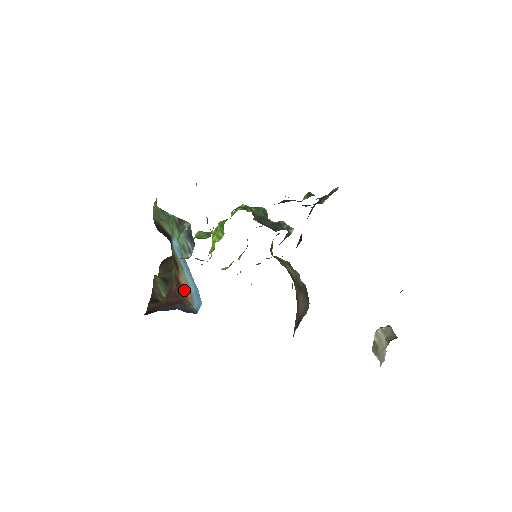
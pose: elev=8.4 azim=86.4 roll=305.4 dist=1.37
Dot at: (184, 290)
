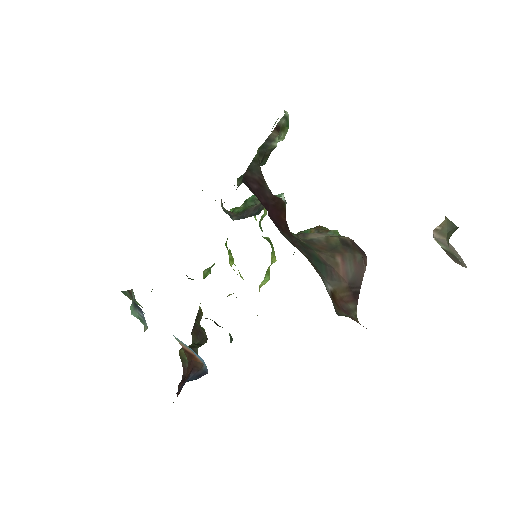
Dot at: (191, 353)
